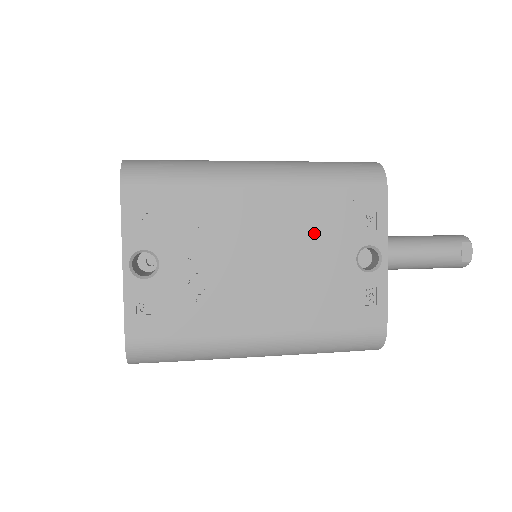
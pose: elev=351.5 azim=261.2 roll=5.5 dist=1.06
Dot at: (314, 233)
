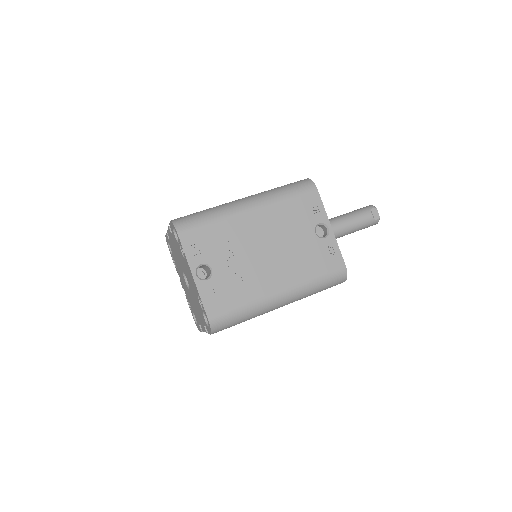
Dot at: (288, 226)
